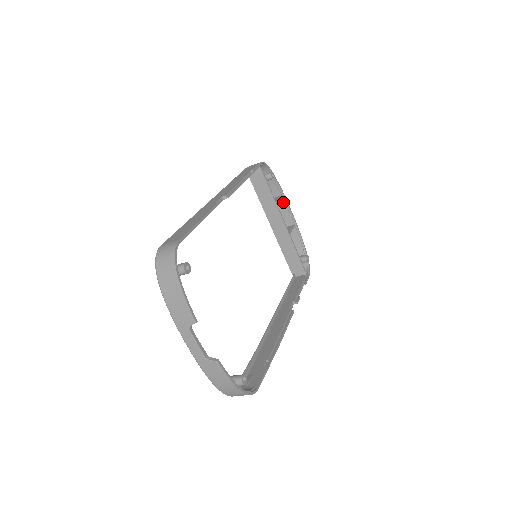
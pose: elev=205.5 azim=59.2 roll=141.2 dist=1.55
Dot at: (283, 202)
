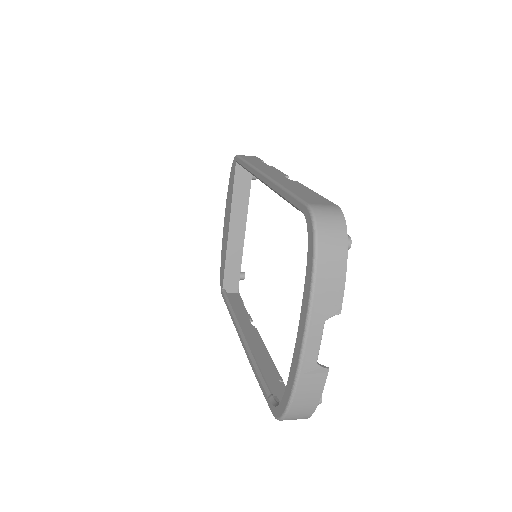
Dot at: occluded
